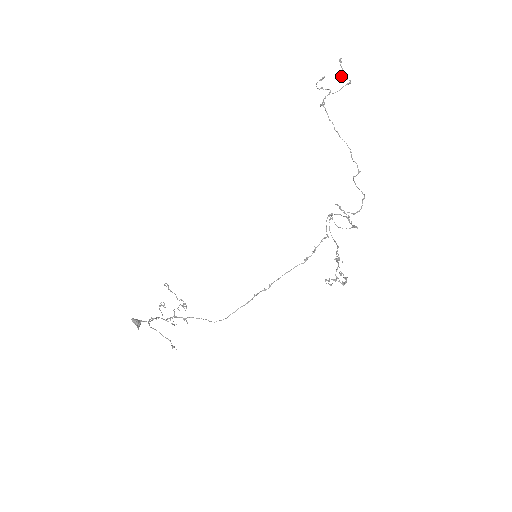
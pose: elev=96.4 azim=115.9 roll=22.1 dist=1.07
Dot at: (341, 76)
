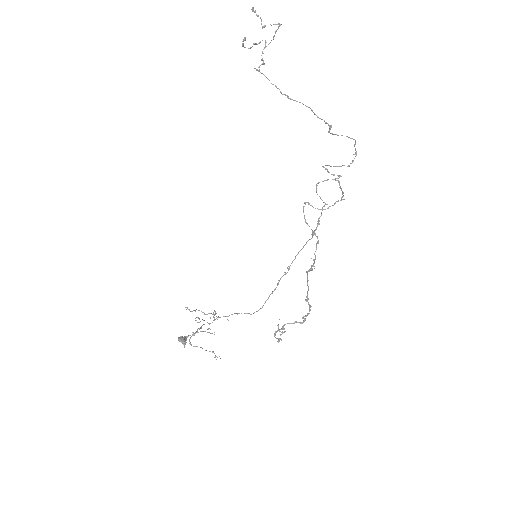
Dot at: (263, 27)
